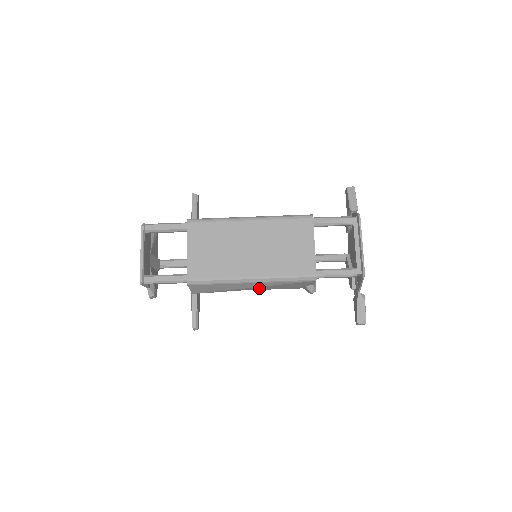
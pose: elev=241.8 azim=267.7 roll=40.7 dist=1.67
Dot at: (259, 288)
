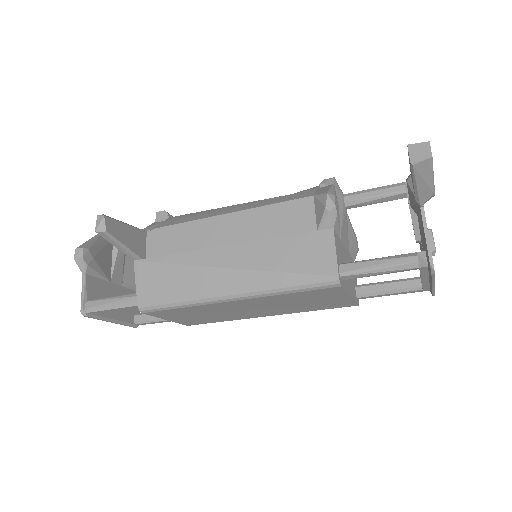
Dot at: occluded
